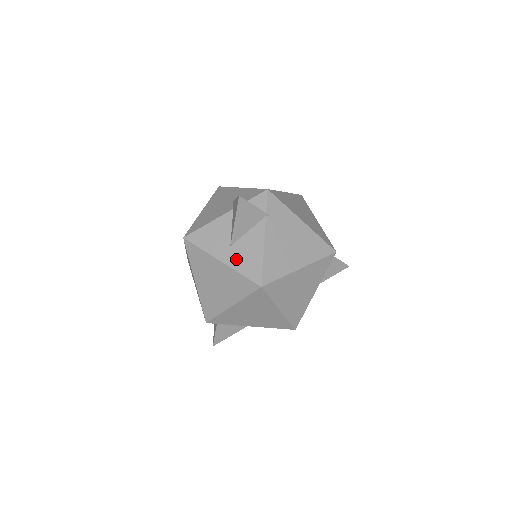
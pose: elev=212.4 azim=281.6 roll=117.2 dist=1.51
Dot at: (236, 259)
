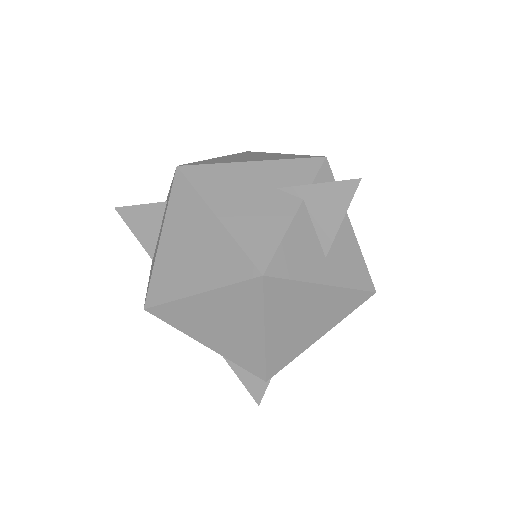
Dot at: (340, 272)
